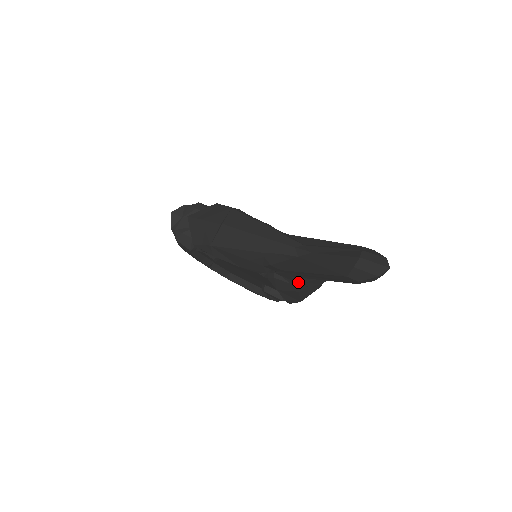
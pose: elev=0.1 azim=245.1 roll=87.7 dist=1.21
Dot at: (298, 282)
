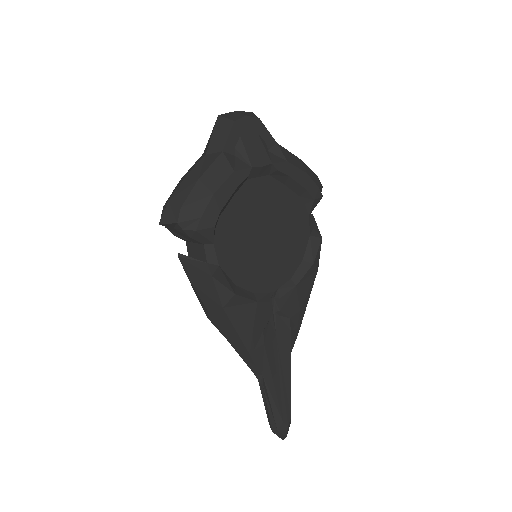
Dot at: occluded
